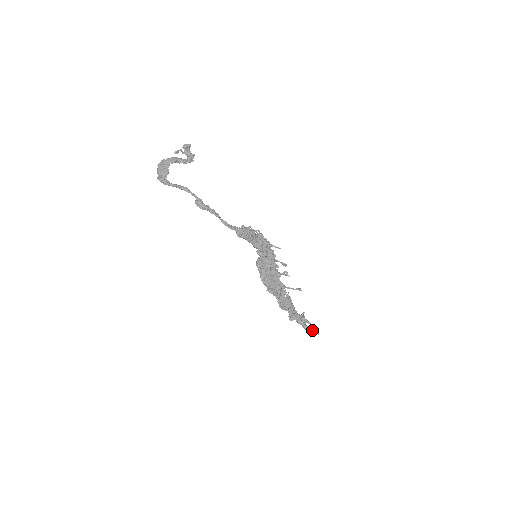
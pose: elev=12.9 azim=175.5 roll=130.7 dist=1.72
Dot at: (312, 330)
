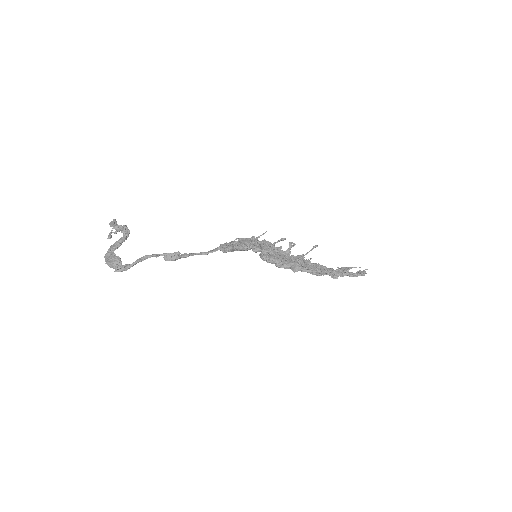
Dot at: (359, 271)
